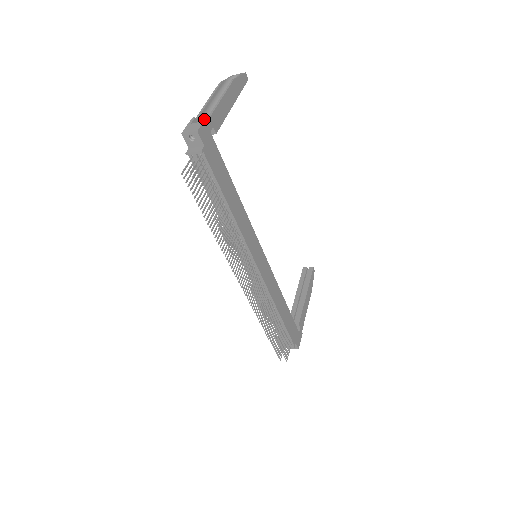
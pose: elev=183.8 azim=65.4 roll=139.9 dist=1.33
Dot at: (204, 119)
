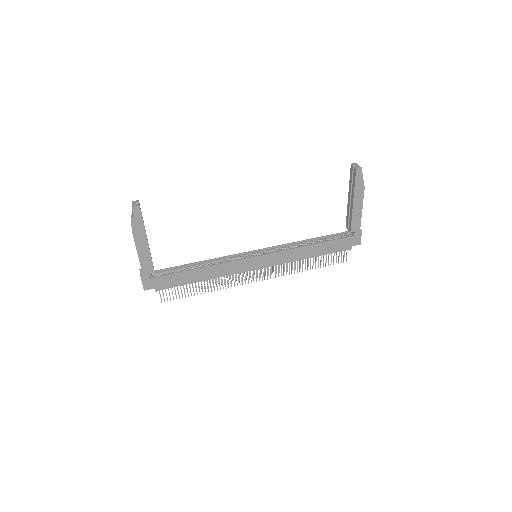
Dot at: (141, 280)
